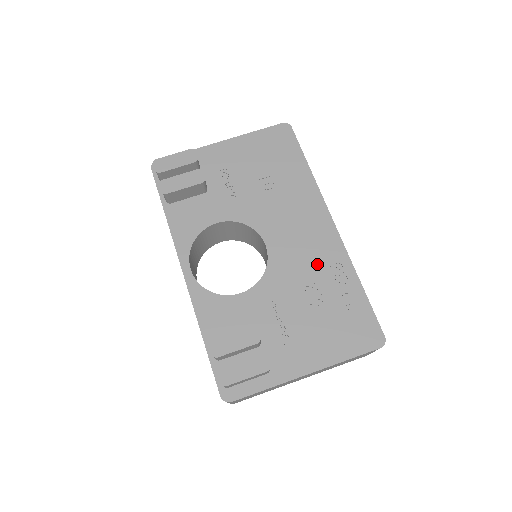
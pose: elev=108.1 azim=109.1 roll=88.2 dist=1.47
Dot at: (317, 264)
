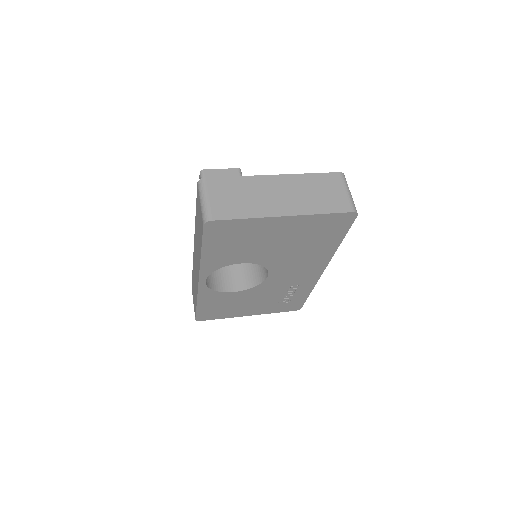
Dot at: occluded
